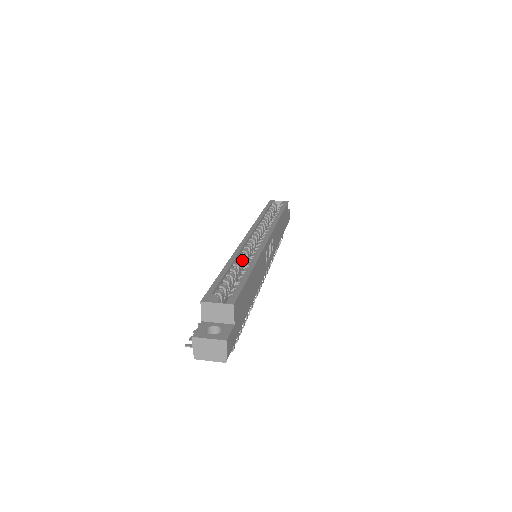
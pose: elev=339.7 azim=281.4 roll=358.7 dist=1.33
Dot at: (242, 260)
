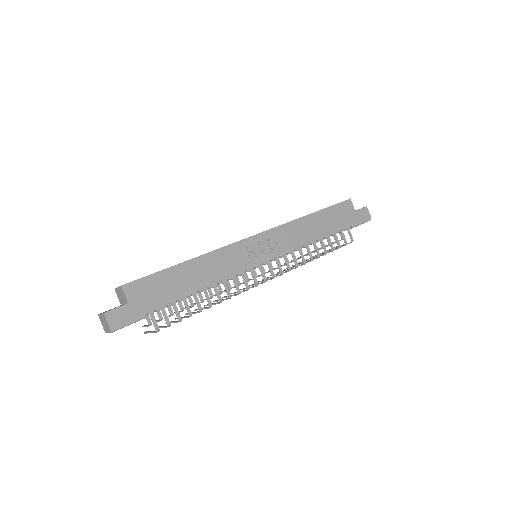
Dot at: occluded
